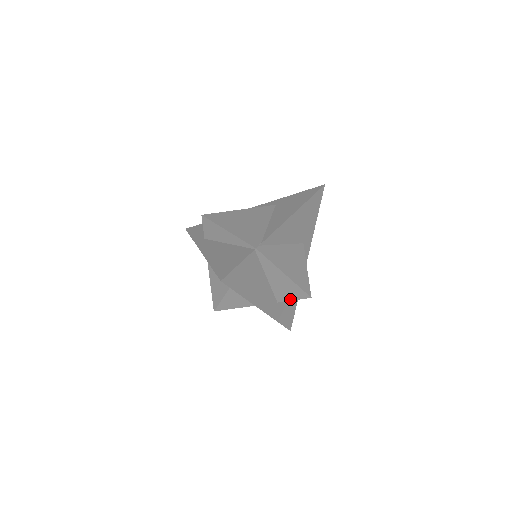
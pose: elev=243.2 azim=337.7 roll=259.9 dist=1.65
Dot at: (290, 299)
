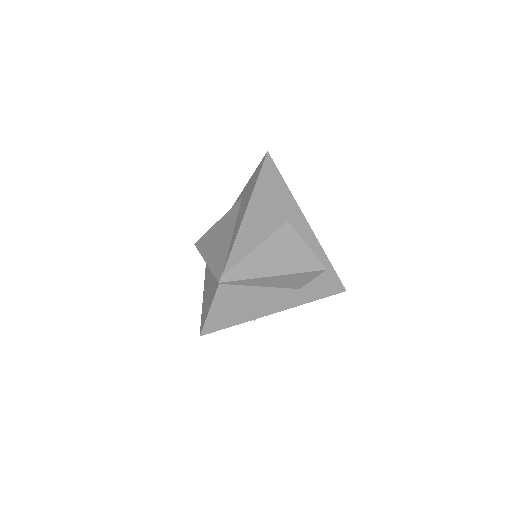
Dot at: (307, 281)
